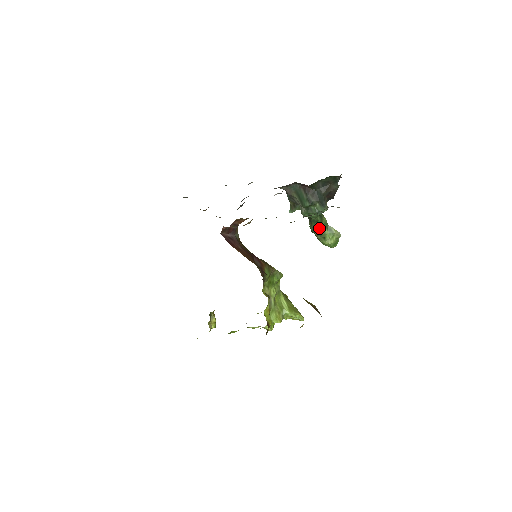
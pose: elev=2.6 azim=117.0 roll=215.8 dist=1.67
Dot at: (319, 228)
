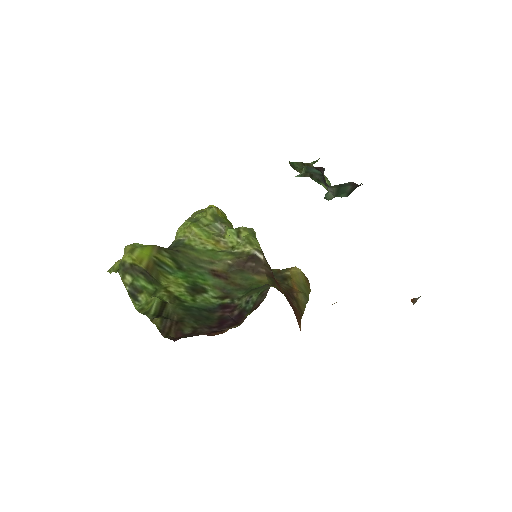
Dot at: occluded
